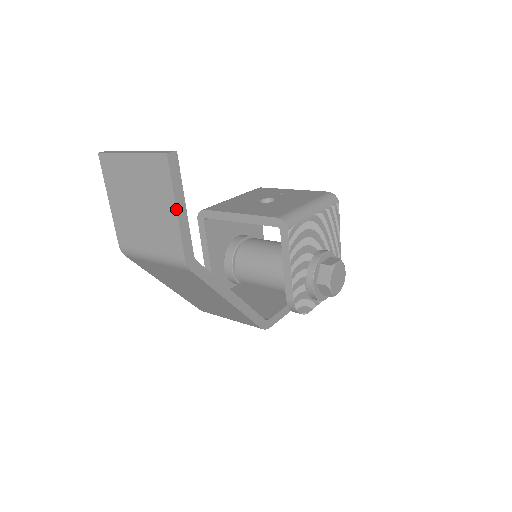
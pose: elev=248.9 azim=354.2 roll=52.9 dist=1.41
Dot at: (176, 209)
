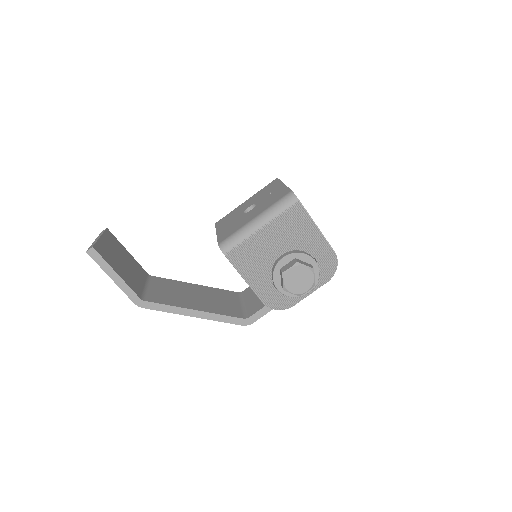
Dot at: (111, 278)
